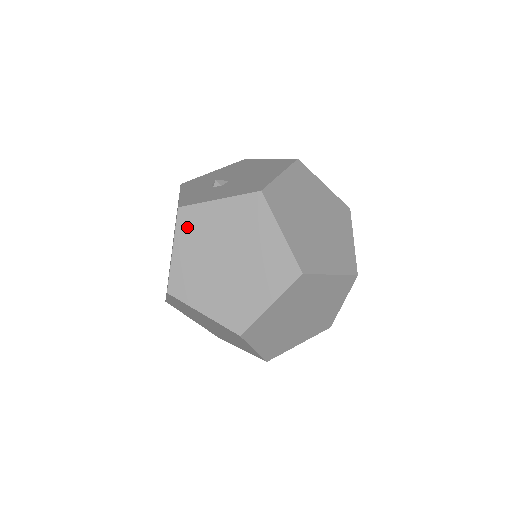
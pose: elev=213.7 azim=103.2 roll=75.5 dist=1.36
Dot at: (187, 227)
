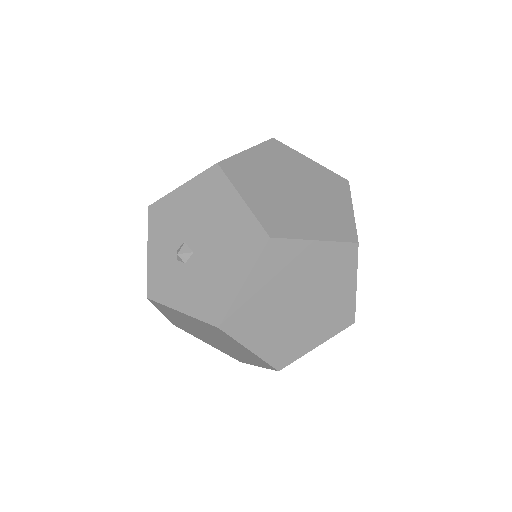
Dot at: (163, 310)
